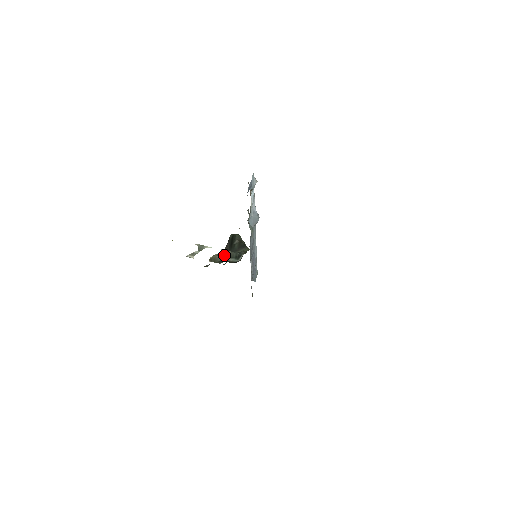
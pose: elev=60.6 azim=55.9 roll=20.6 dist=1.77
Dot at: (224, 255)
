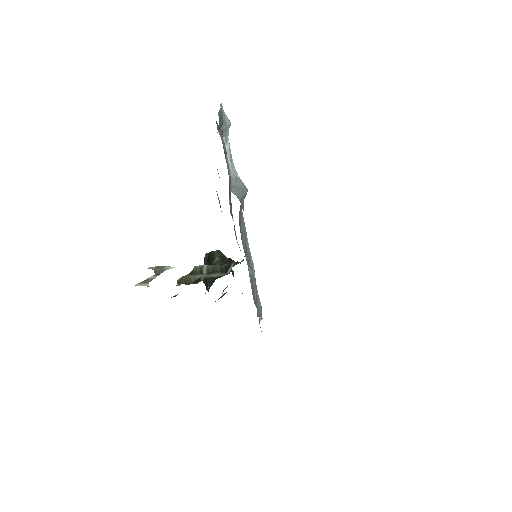
Dot at: (201, 272)
